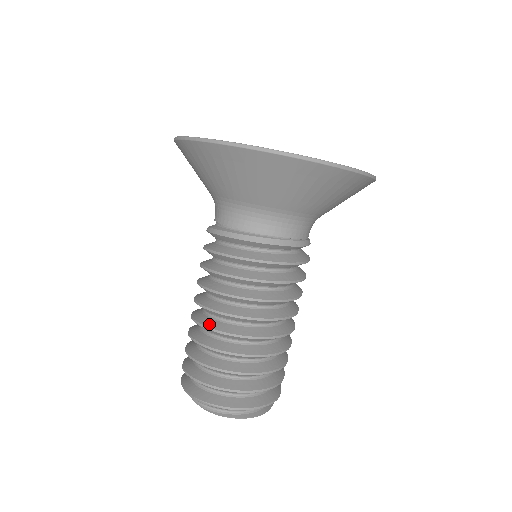
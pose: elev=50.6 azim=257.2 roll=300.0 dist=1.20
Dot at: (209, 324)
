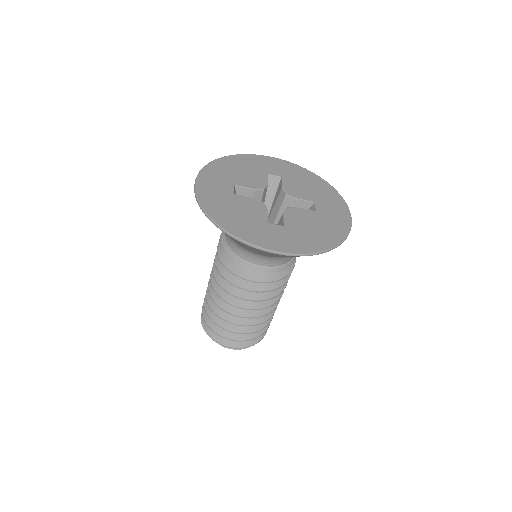
Dot at: (218, 303)
